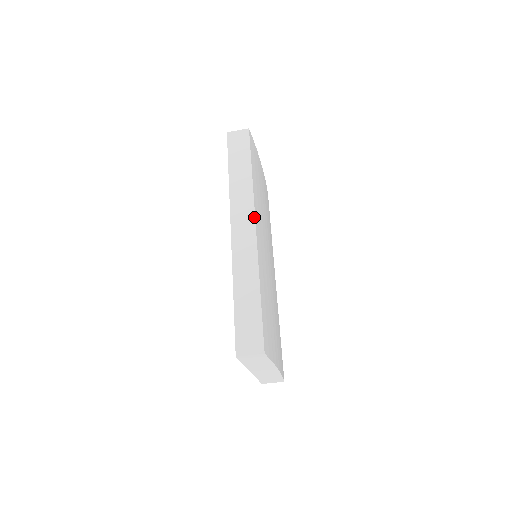
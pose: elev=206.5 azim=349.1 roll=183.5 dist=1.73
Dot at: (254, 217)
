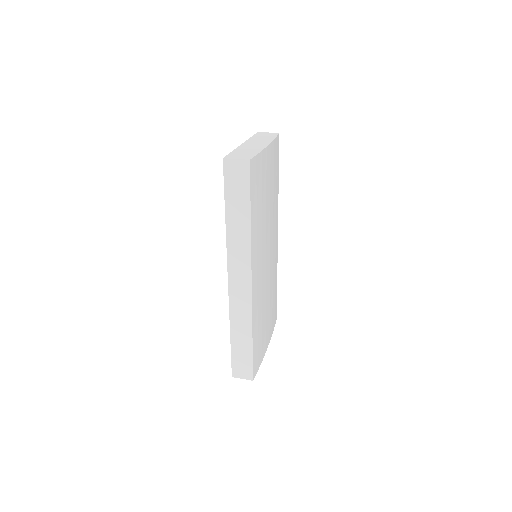
Dot at: (250, 275)
